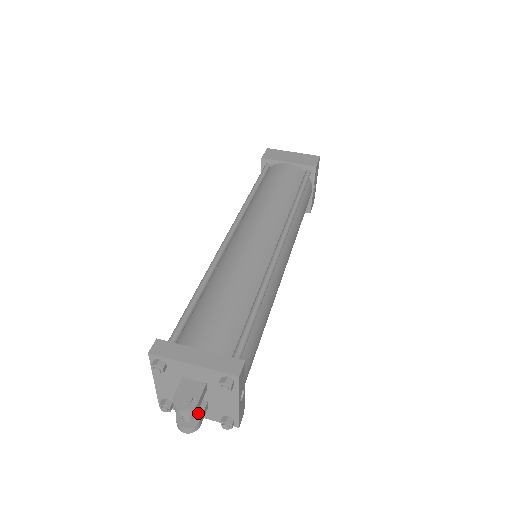
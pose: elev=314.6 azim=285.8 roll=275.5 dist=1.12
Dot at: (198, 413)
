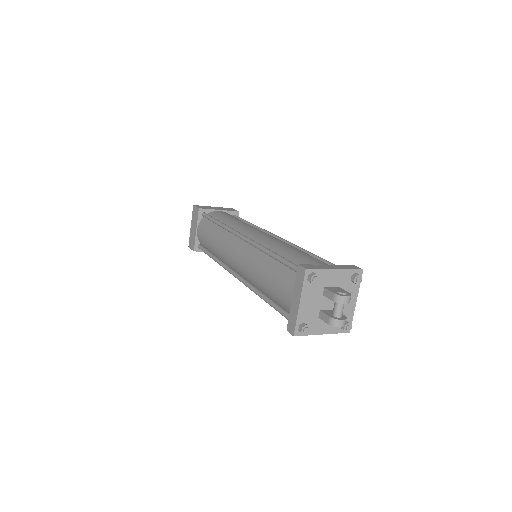
Dot at: occluded
